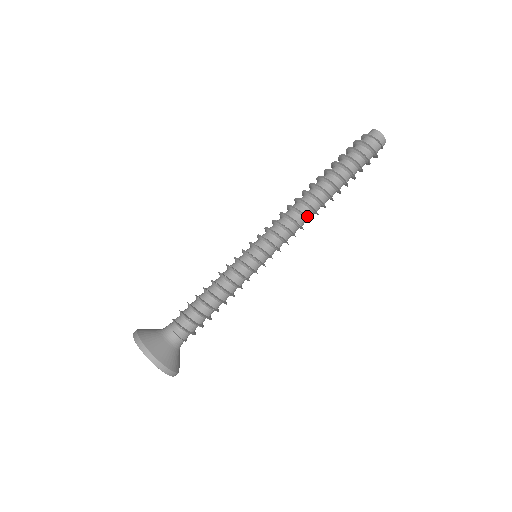
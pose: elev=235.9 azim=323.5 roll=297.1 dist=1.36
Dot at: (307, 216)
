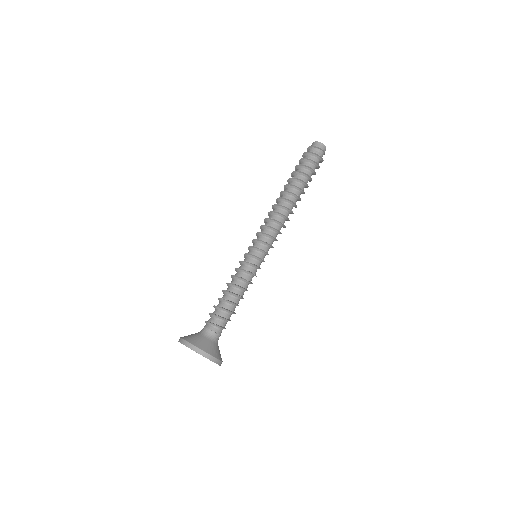
Dot at: (287, 217)
